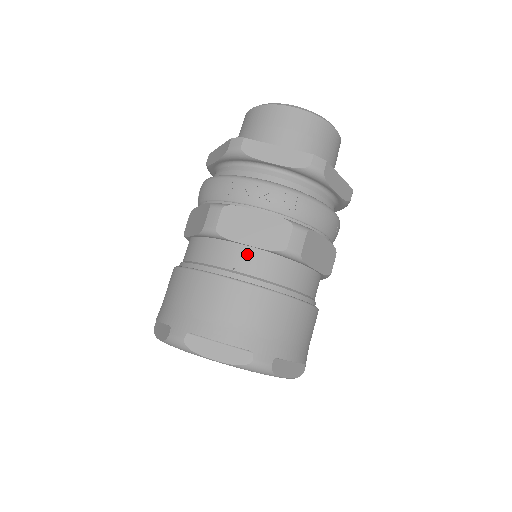
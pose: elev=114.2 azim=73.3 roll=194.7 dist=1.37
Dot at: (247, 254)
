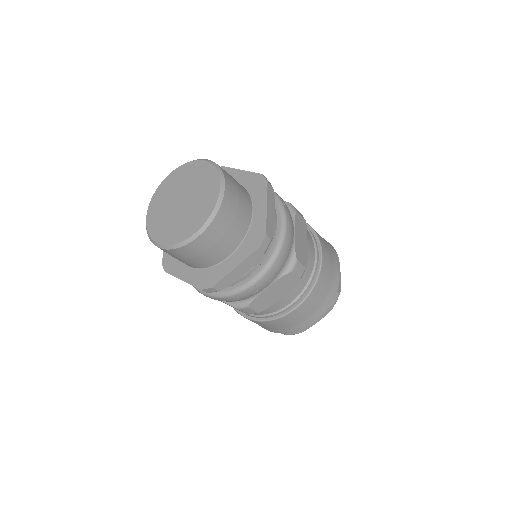
Dot at: (284, 298)
